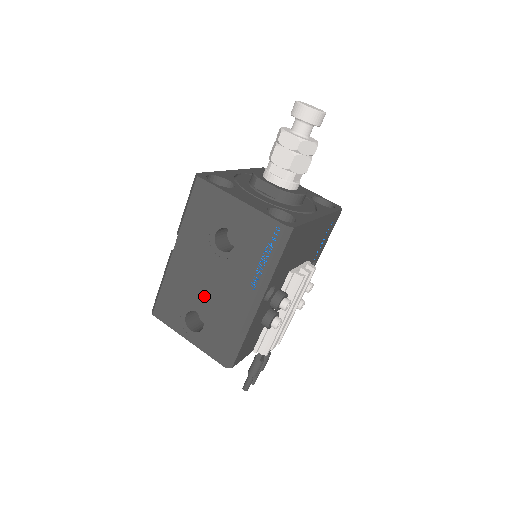
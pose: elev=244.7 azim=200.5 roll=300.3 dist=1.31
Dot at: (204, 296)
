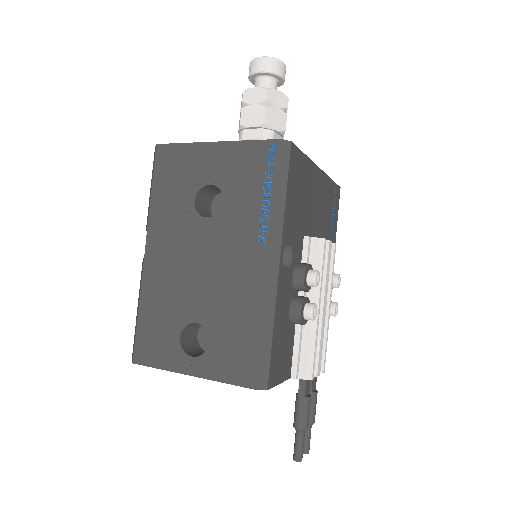
Dot at: (199, 293)
